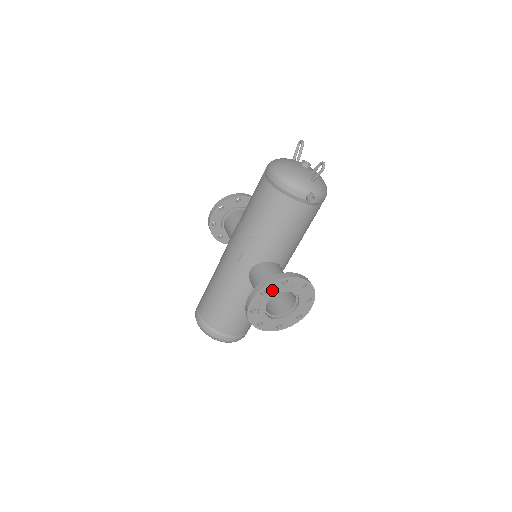
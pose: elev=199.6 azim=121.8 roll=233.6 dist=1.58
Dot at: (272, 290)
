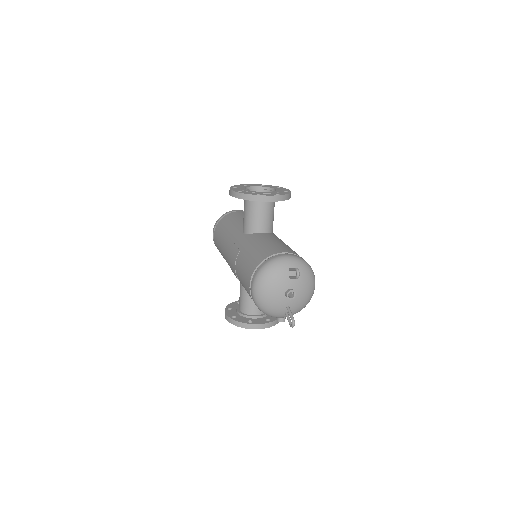
Dot at: occluded
